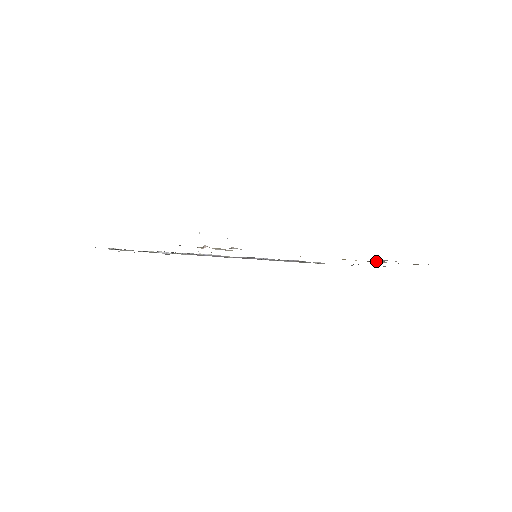
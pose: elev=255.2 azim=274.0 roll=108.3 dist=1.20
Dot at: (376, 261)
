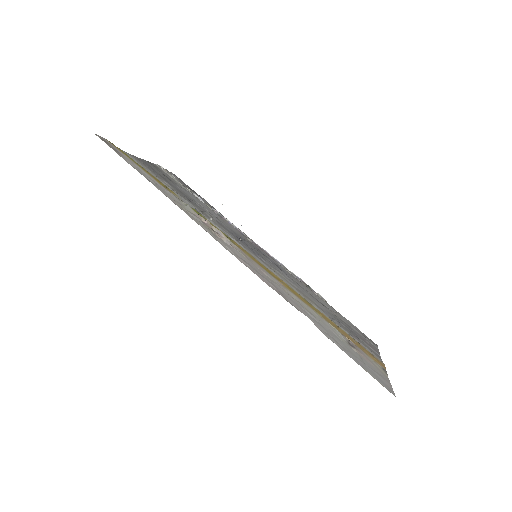
Dot at: (344, 337)
